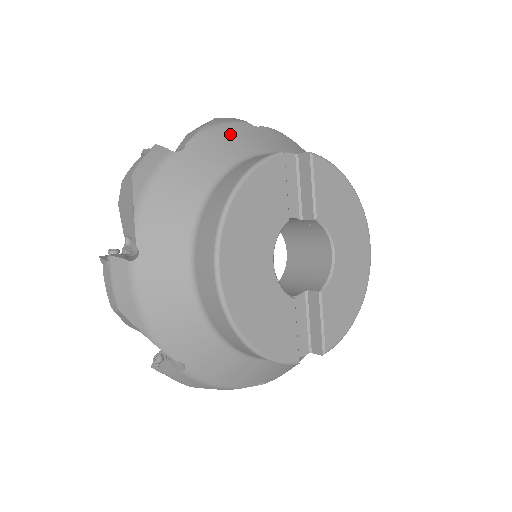
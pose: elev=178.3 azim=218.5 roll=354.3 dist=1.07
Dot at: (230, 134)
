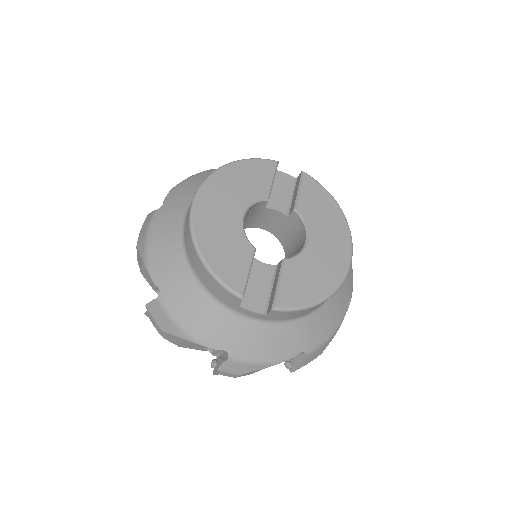
Dot at: occluded
